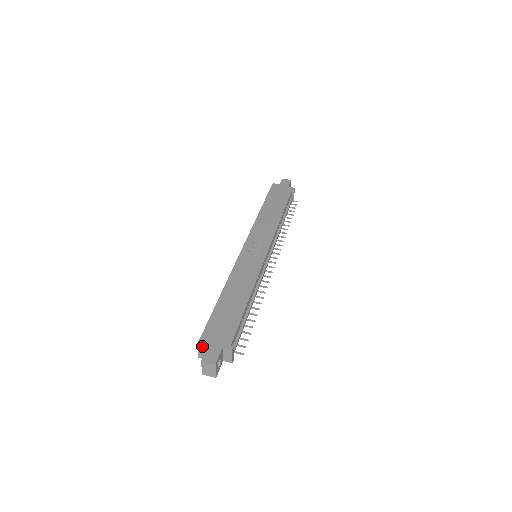
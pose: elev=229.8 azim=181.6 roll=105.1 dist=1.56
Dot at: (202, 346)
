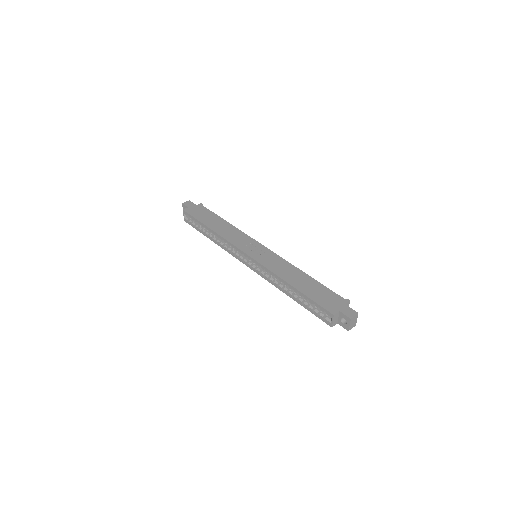
Dot at: (336, 314)
